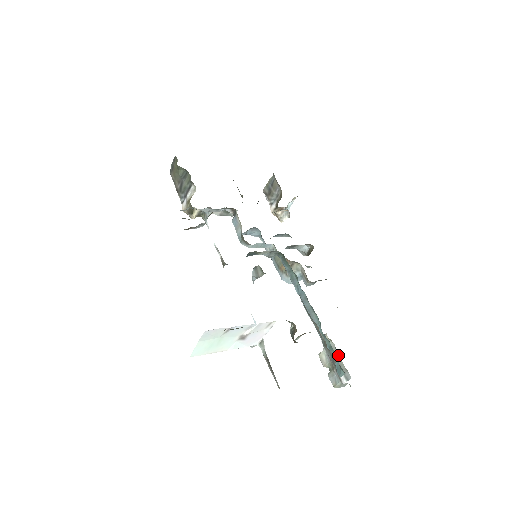
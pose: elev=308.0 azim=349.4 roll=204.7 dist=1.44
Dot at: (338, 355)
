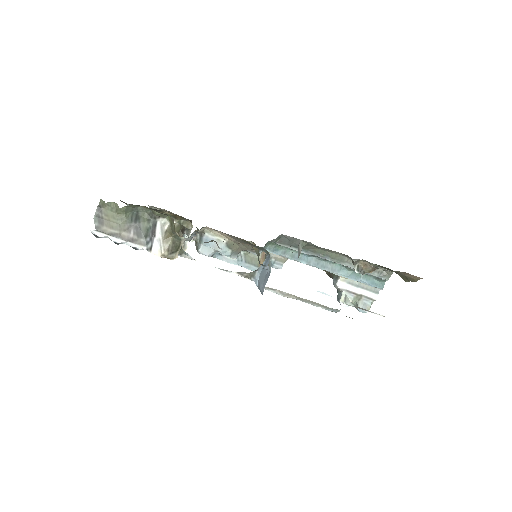
Dot at: (360, 283)
